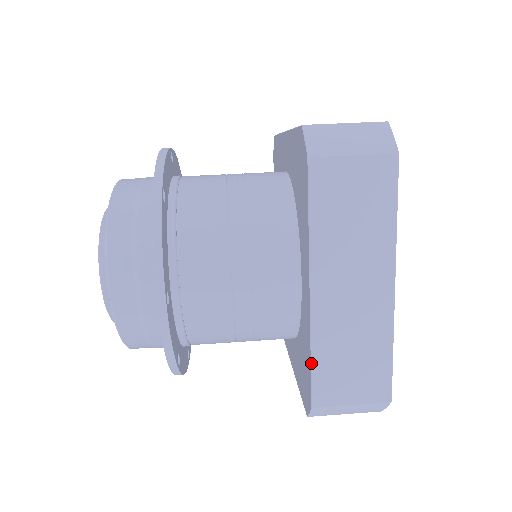
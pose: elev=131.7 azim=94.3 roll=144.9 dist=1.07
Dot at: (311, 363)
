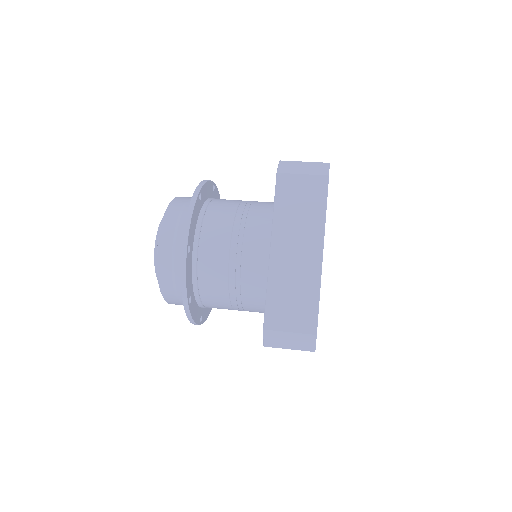
Dot at: (266, 297)
